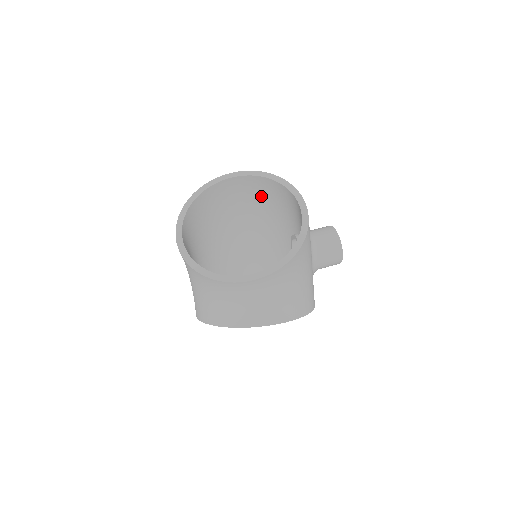
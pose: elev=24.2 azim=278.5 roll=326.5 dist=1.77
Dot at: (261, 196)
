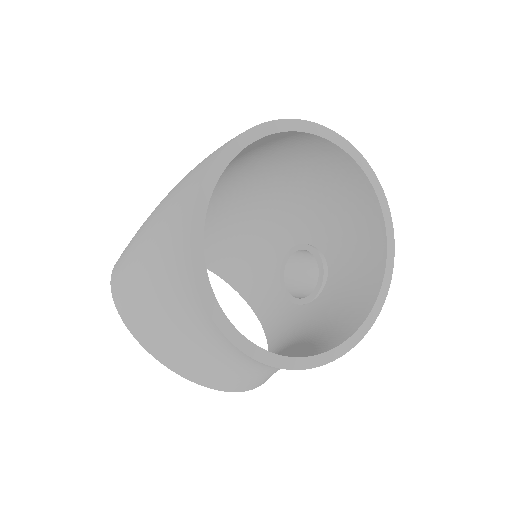
Dot at: (322, 176)
